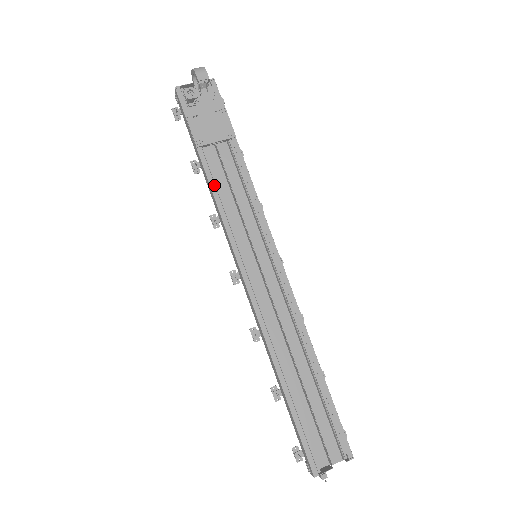
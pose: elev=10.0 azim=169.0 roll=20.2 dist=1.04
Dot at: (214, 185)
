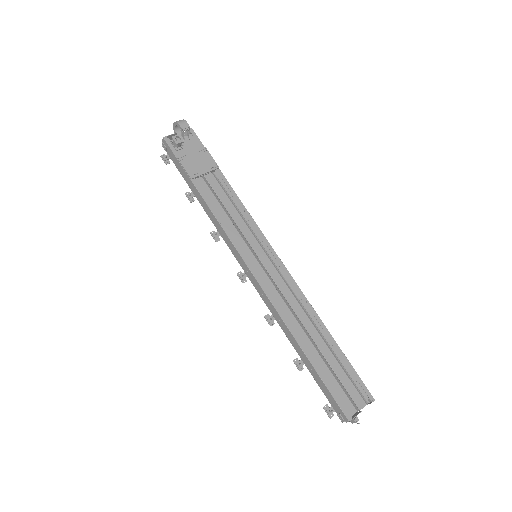
Dot at: (211, 205)
